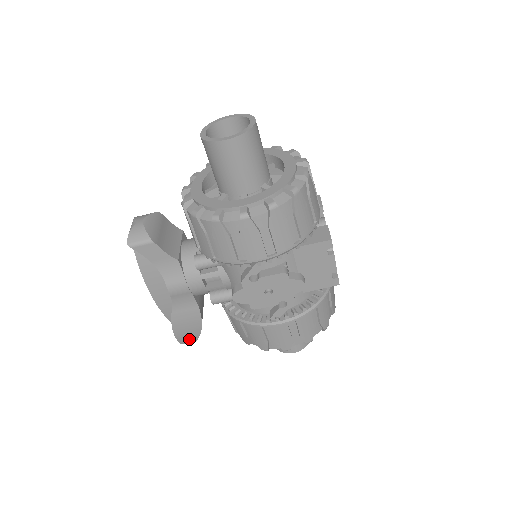
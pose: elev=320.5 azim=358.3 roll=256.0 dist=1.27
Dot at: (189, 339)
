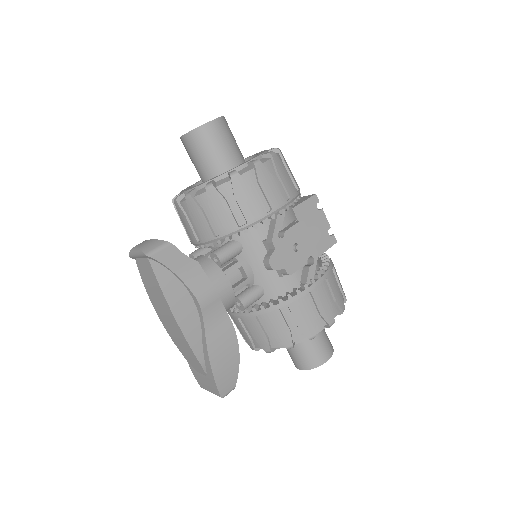
Dot at: (229, 382)
